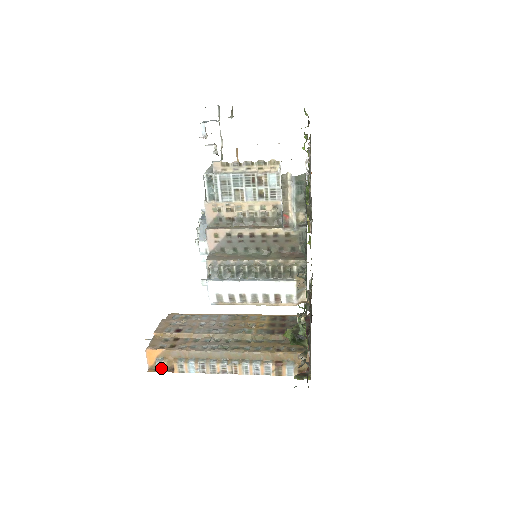
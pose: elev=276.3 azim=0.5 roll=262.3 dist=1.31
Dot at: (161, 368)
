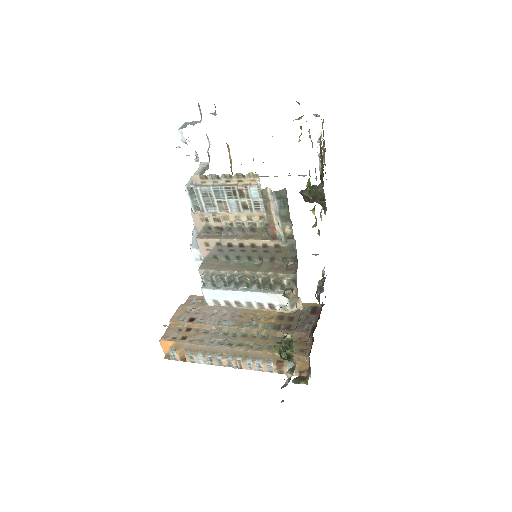
Dot at: (174, 357)
